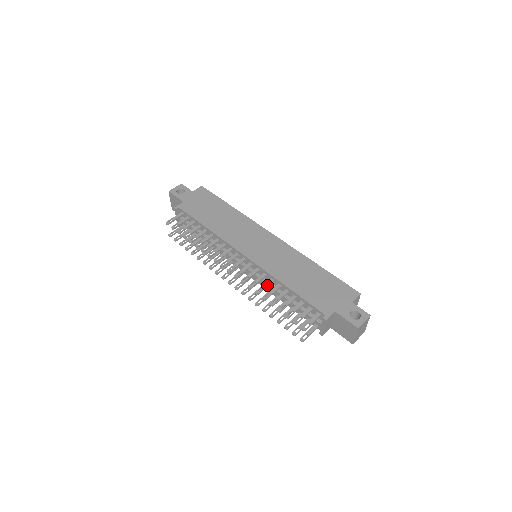
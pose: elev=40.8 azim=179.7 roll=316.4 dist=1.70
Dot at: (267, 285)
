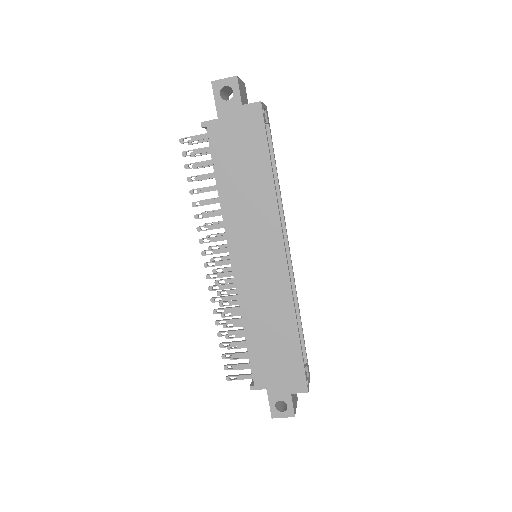
Dot at: occluded
